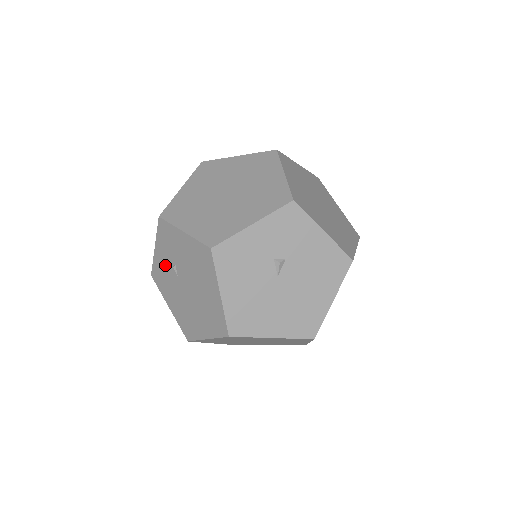
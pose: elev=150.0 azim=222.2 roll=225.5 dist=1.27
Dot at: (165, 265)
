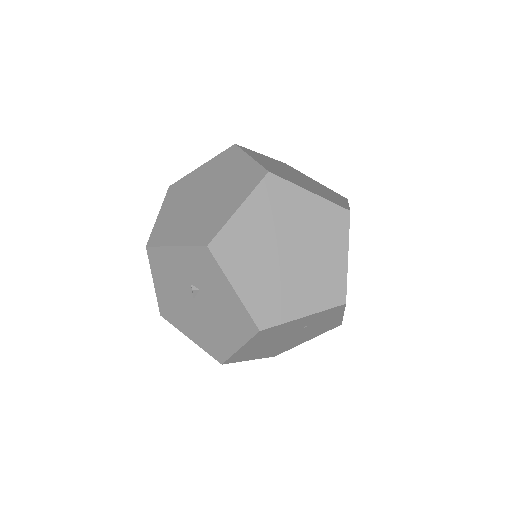
Dot at: occluded
